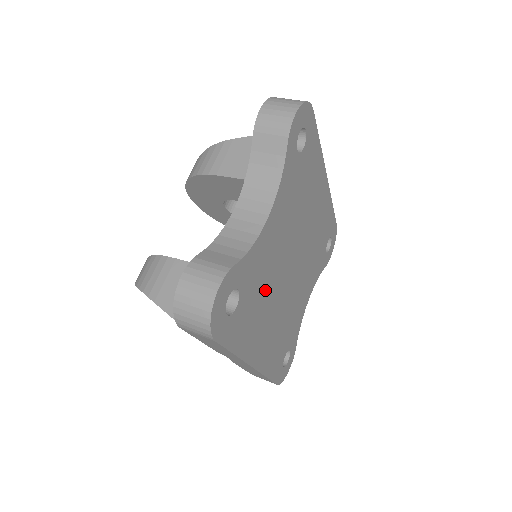
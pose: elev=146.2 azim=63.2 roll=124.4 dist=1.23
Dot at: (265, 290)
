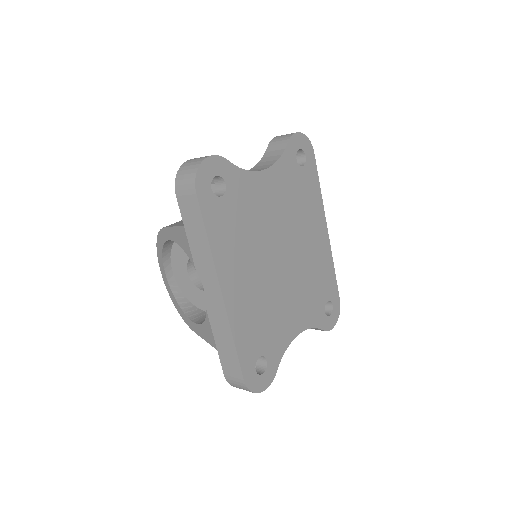
Dot at: (250, 230)
